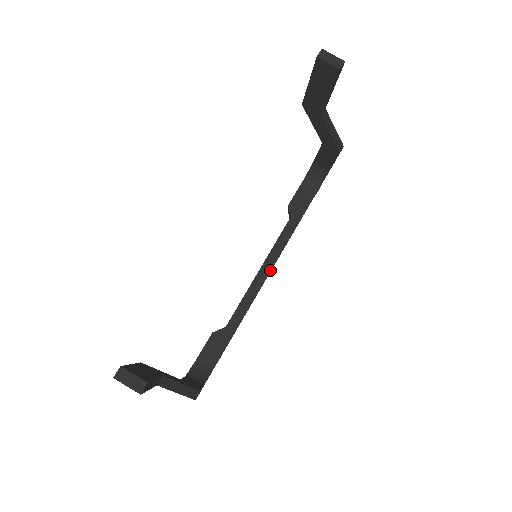
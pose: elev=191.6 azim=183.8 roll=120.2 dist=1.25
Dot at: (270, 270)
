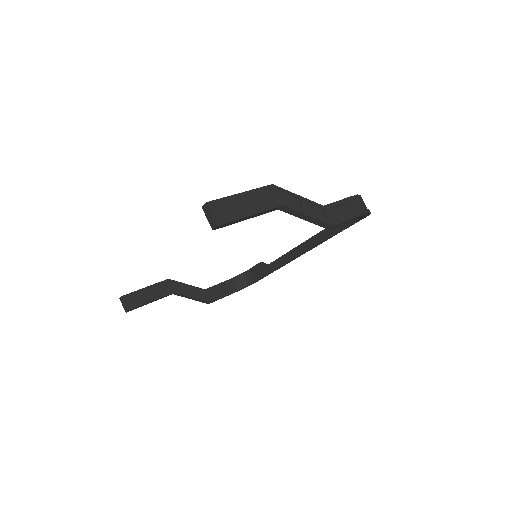
Dot at: (300, 254)
